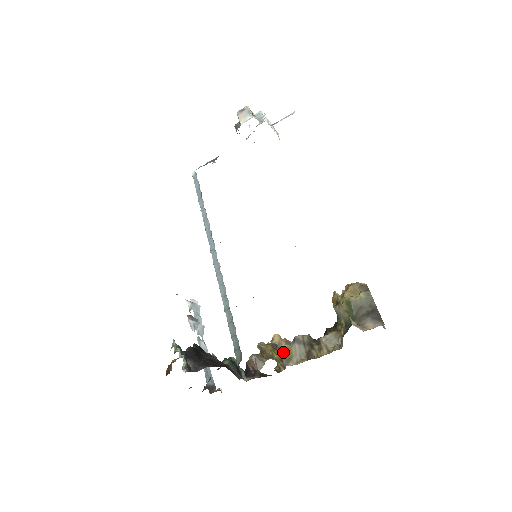
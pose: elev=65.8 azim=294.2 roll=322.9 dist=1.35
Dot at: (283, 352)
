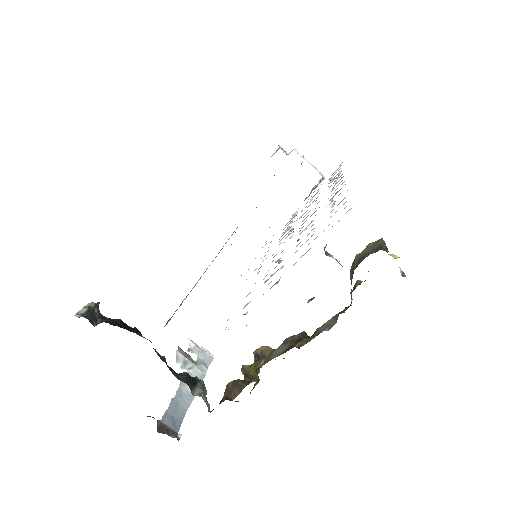
Dot at: (262, 359)
